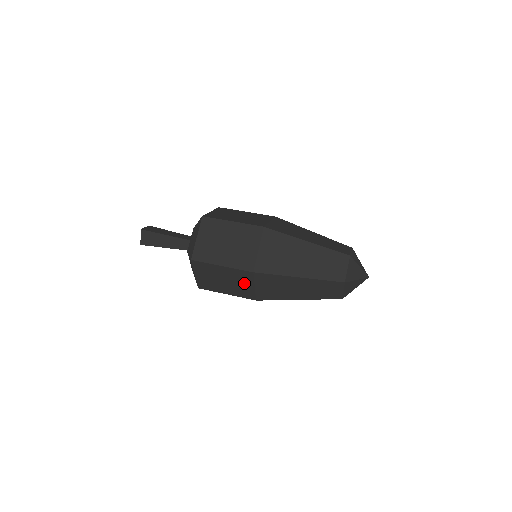
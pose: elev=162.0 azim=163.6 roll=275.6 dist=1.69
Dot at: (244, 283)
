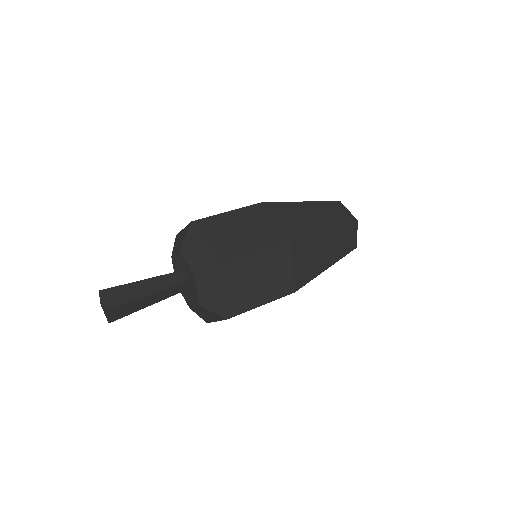
Dot at: occluded
